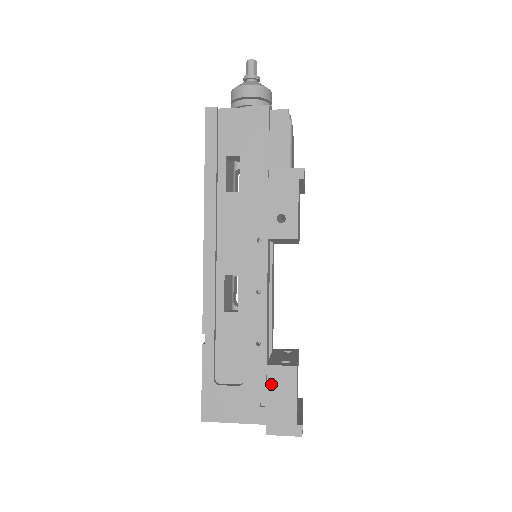
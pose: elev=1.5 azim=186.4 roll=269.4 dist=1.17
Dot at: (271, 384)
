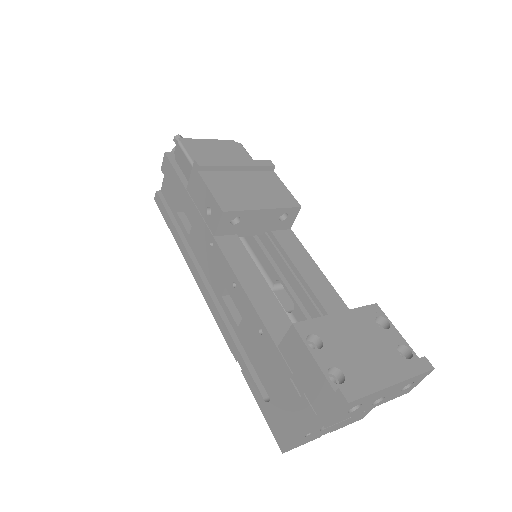
Dot at: (292, 364)
